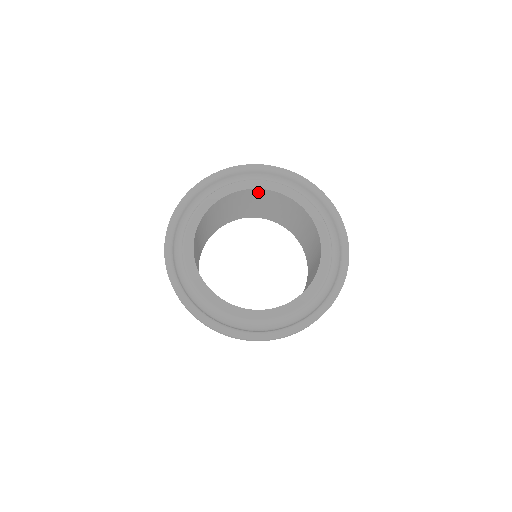
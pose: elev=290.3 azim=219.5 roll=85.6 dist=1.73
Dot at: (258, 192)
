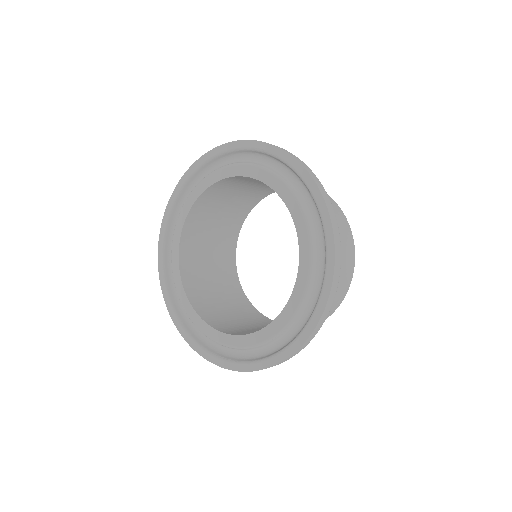
Dot at: (216, 188)
